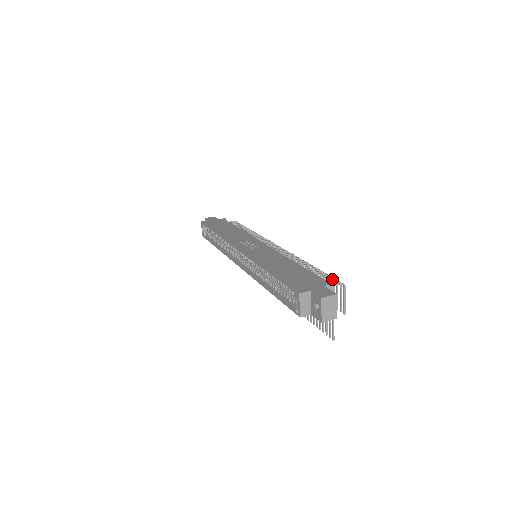
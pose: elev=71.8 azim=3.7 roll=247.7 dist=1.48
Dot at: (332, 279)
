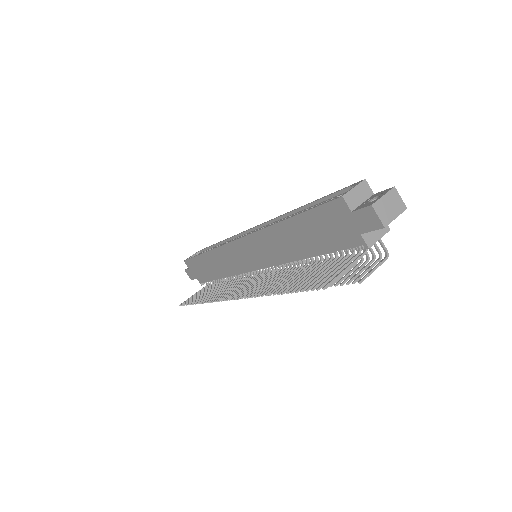
Dot at: occluded
